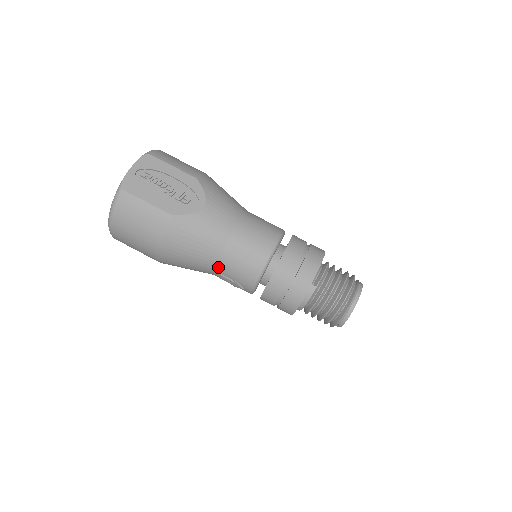
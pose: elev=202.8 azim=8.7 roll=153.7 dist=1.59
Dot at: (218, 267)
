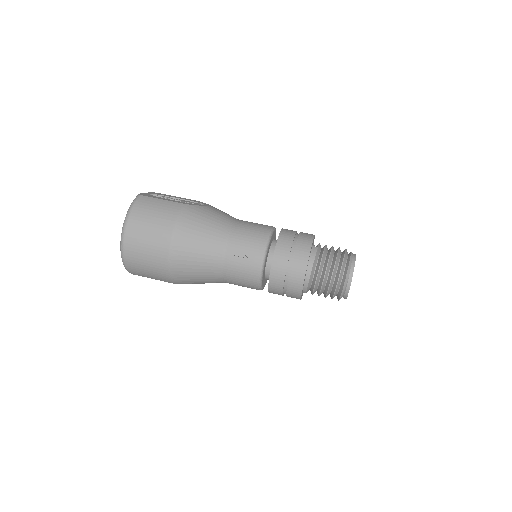
Dot at: (228, 246)
